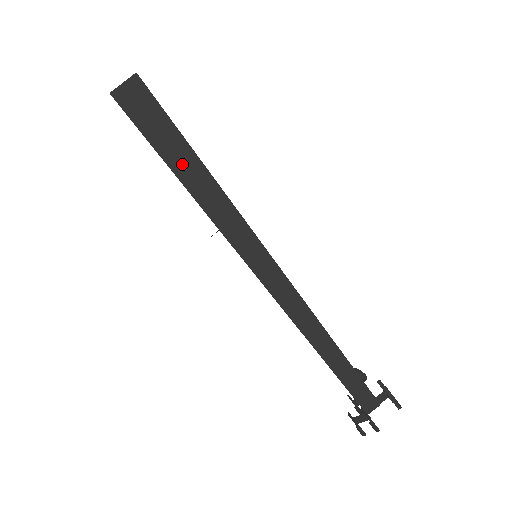
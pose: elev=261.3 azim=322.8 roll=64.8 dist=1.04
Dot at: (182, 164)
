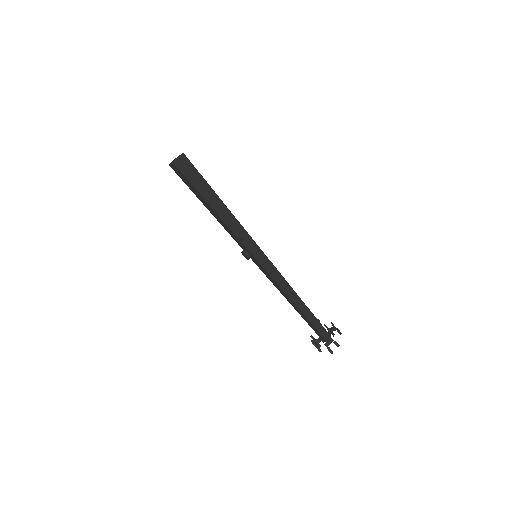
Dot at: (214, 202)
